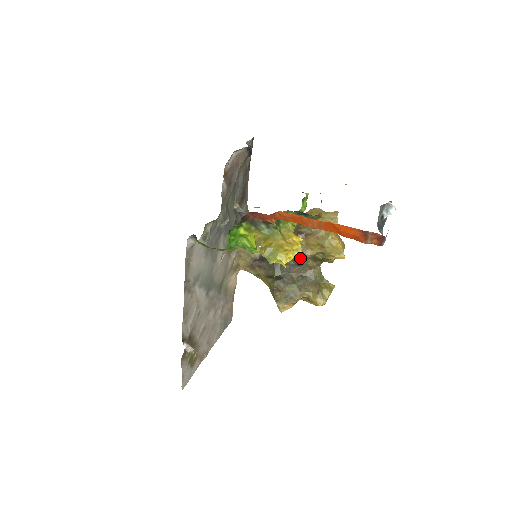
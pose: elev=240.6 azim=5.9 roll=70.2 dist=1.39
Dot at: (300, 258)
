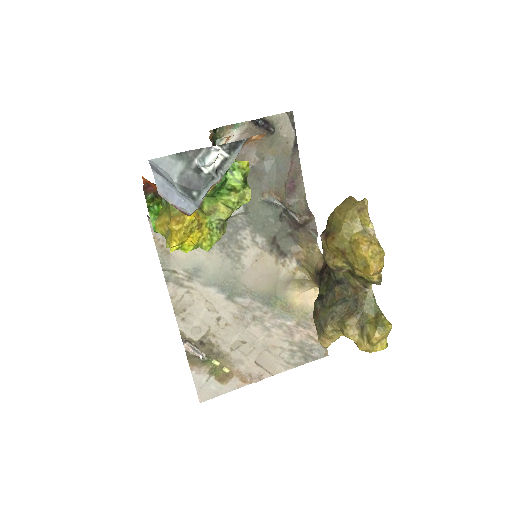
Dot at: occluded
